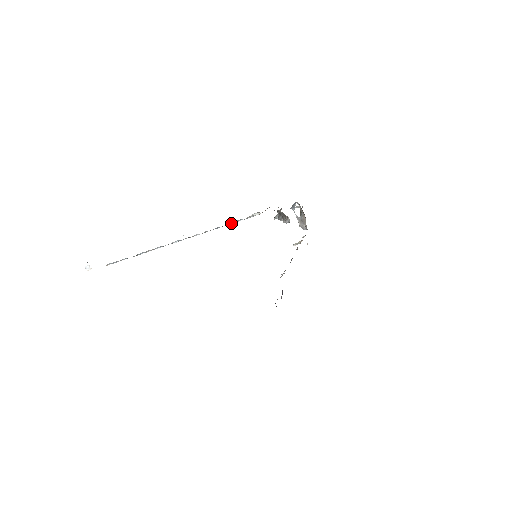
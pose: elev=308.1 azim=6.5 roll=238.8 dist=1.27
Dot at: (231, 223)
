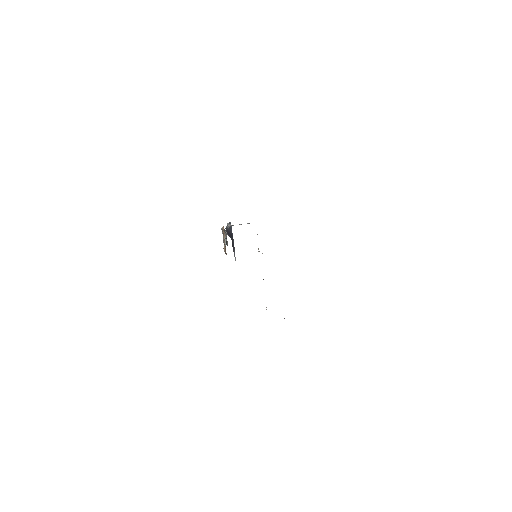
Dot at: occluded
